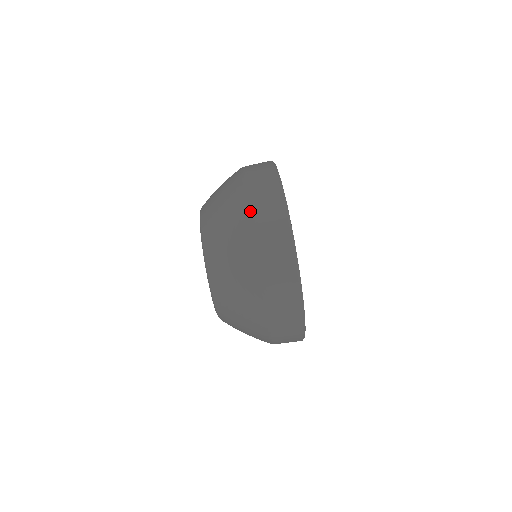
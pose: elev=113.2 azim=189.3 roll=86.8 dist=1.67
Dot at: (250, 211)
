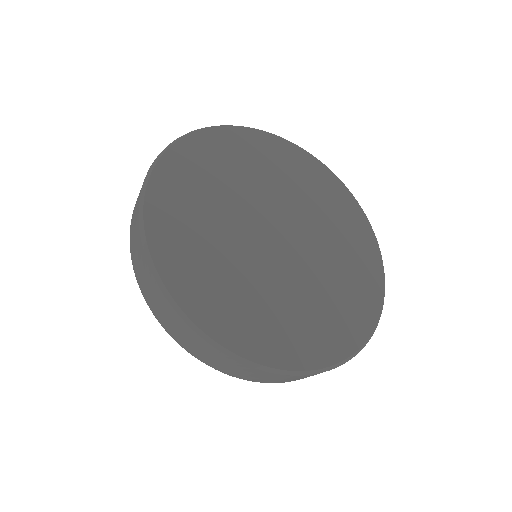
Dot at: occluded
